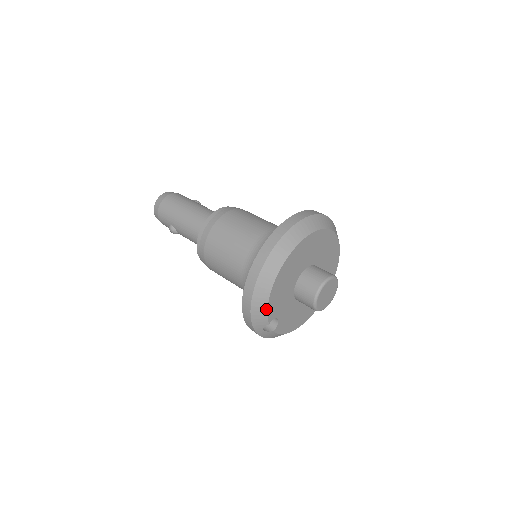
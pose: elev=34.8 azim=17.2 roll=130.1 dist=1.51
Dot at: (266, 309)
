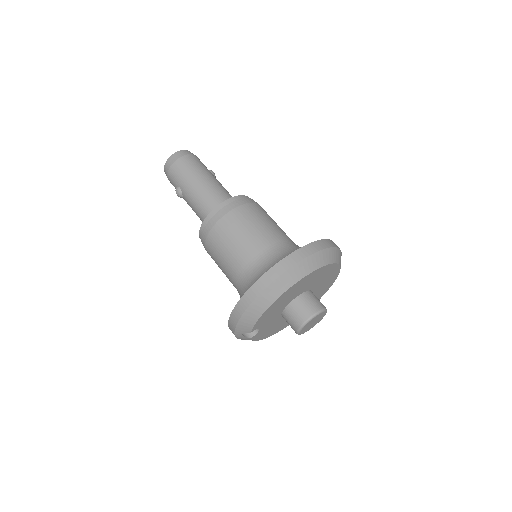
Dot at: (256, 321)
